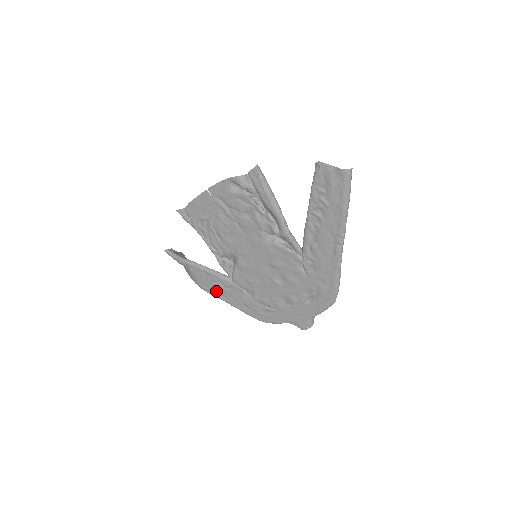
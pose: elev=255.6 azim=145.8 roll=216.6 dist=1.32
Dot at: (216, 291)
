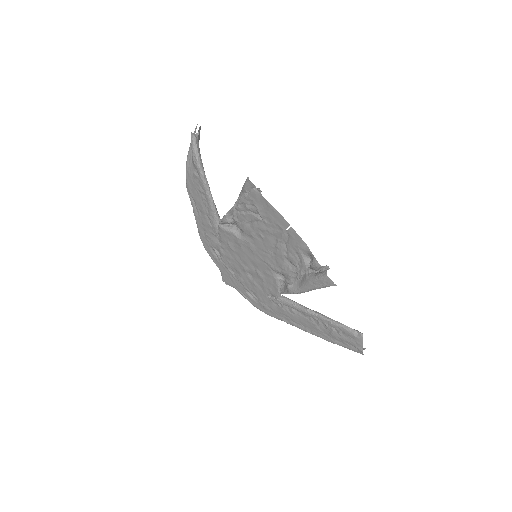
Dot at: (196, 203)
